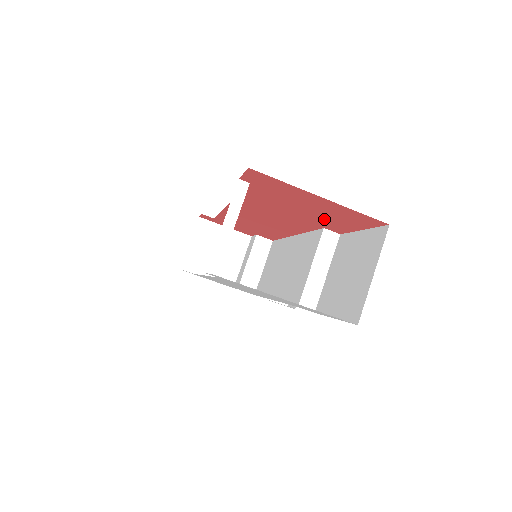
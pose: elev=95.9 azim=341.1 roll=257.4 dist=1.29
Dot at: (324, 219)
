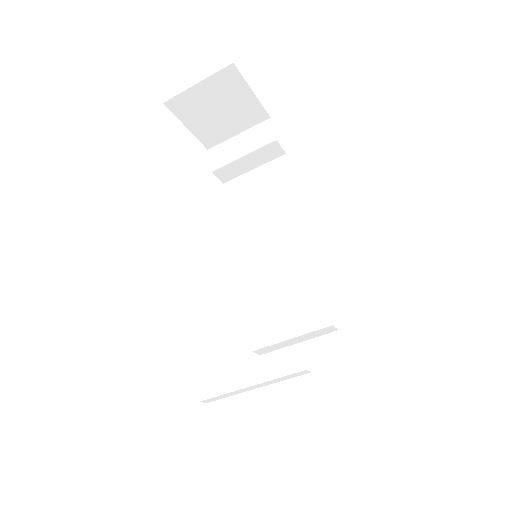
Dot at: occluded
